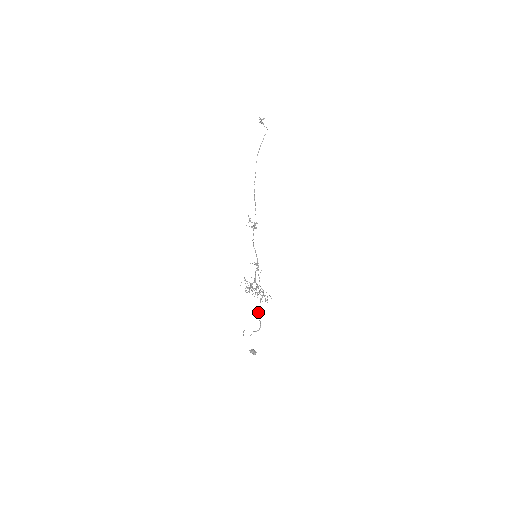
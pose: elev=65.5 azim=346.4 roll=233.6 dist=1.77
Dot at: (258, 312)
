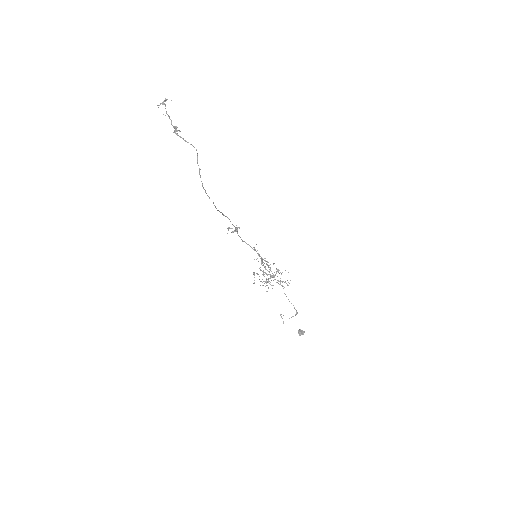
Dot at: occluded
